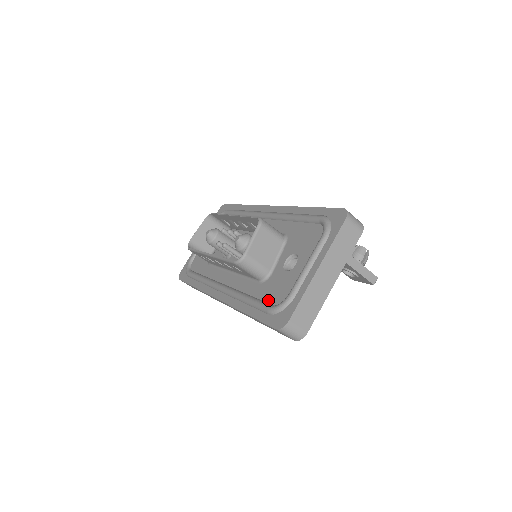
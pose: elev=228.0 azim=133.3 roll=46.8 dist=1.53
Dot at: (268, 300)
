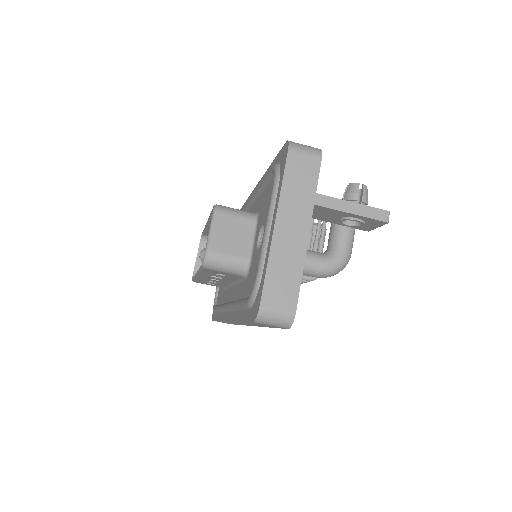
Dot at: (249, 293)
